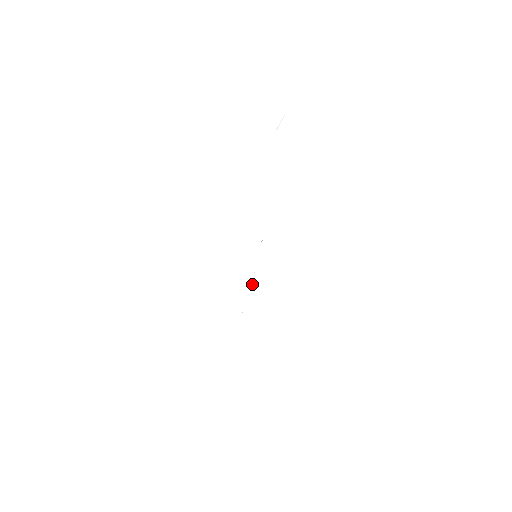
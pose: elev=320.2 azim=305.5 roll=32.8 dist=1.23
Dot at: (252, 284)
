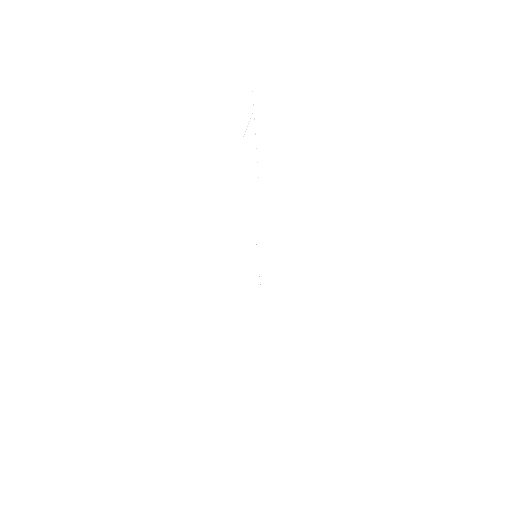
Dot at: occluded
